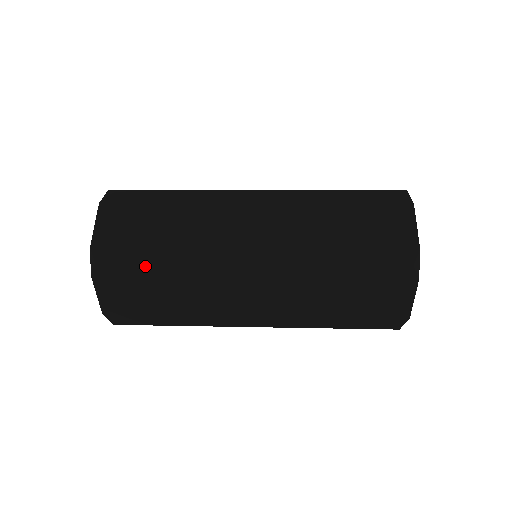
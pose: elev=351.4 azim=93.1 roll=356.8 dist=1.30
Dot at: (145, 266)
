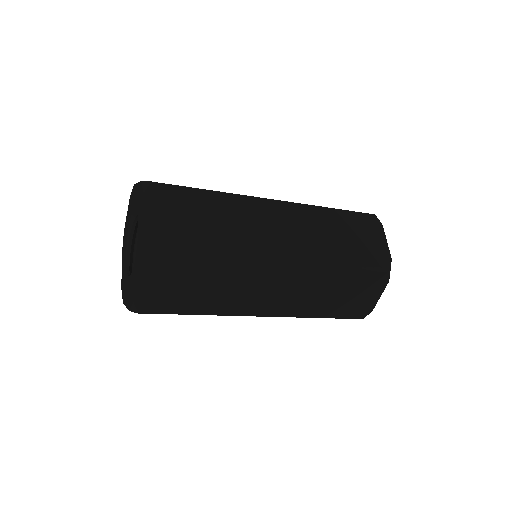
Dot at: (198, 257)
